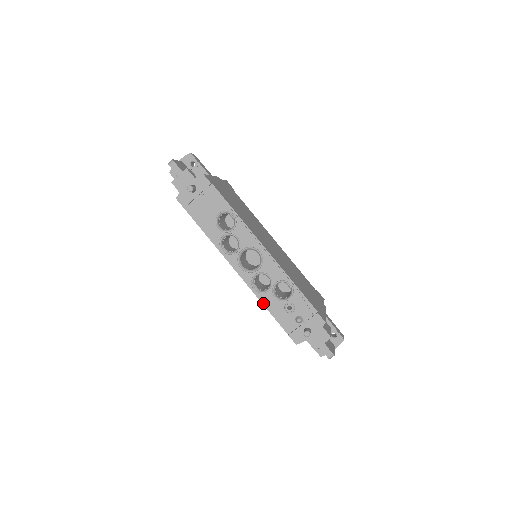
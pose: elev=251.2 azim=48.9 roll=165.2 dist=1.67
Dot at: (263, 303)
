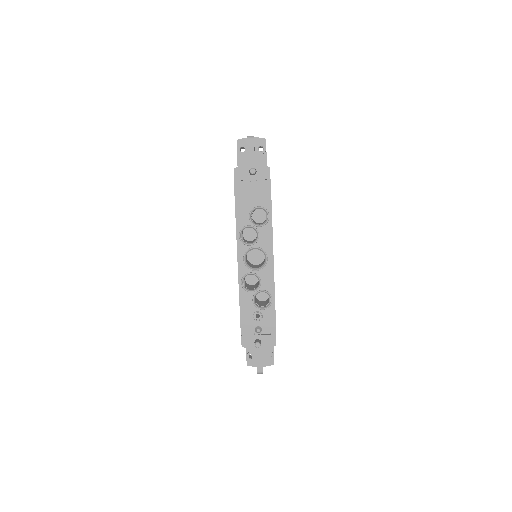
Dot at: (240, 298)
